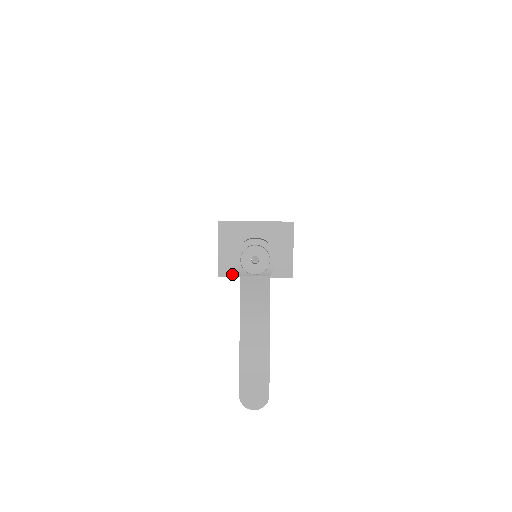
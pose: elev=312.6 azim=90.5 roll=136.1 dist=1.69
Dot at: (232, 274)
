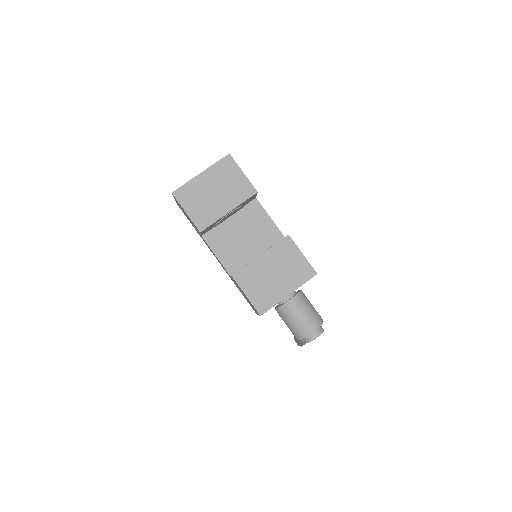
Dot at: occluded
